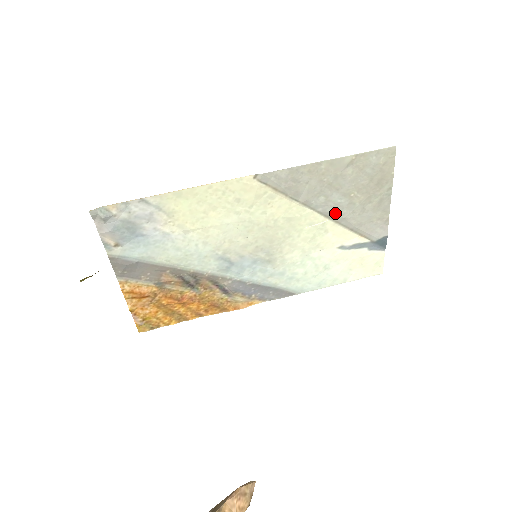
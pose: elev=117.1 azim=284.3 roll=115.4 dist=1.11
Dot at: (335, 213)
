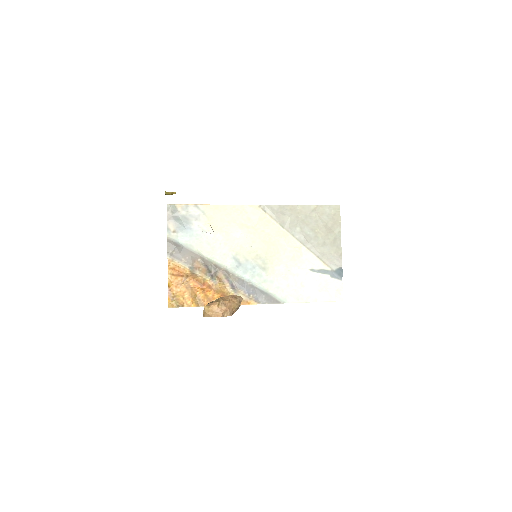
Dot at: (306, 241)
